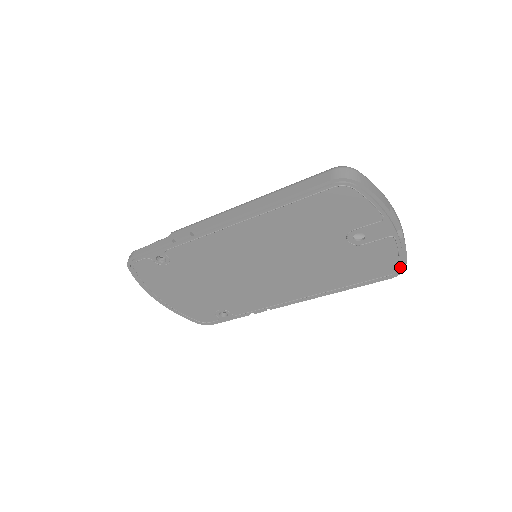
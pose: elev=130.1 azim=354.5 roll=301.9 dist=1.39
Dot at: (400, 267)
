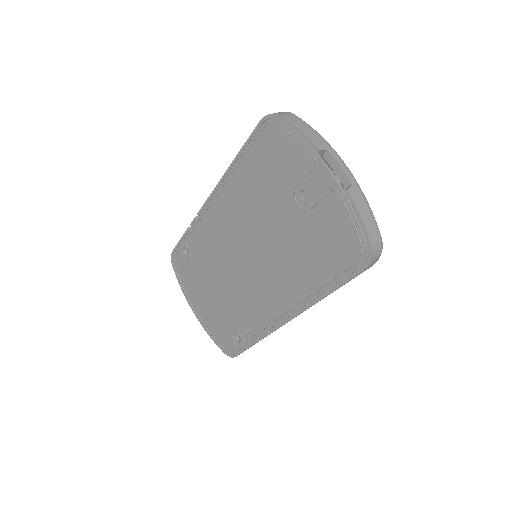
Dot at: (364, 246)
